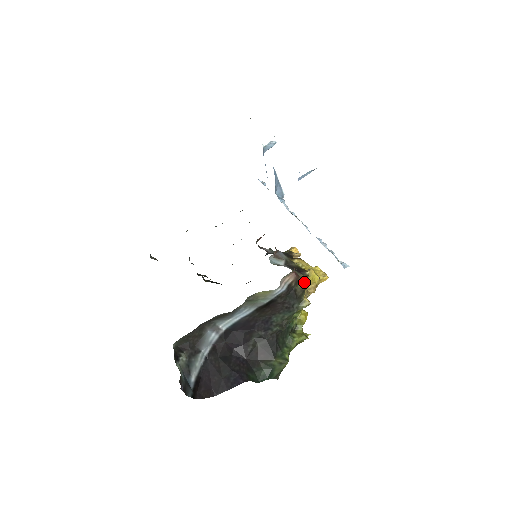
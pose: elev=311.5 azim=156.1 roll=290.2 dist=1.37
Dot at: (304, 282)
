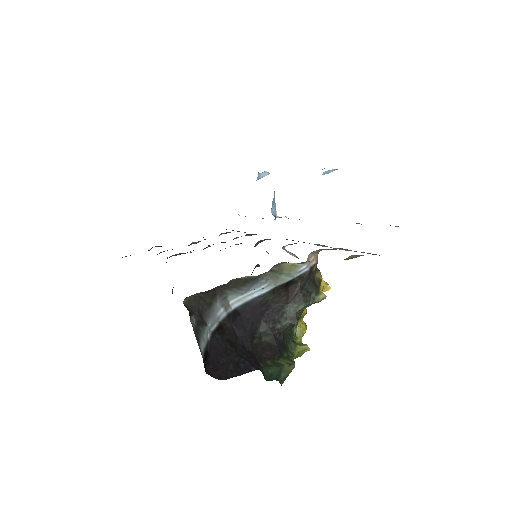
Dot at: (320, 274)
